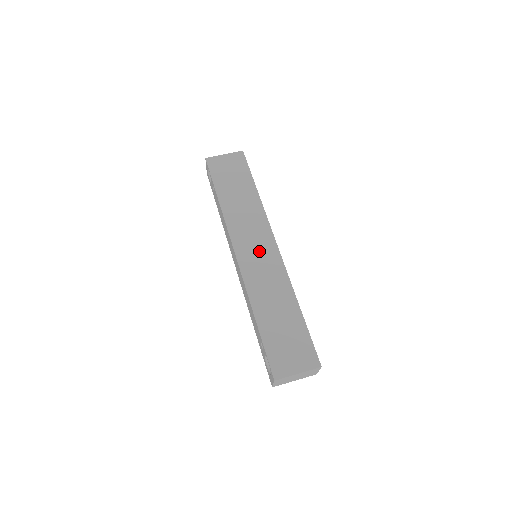
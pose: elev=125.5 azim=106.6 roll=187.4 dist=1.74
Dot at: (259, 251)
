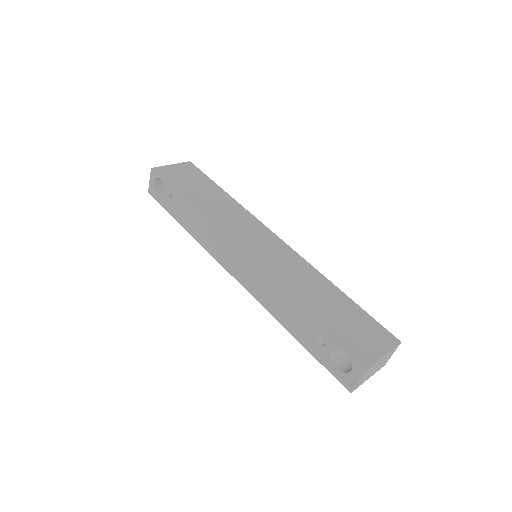
Dot at: (264, 244)
